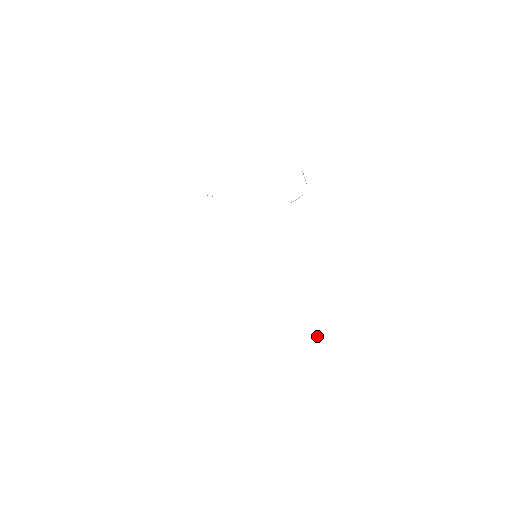
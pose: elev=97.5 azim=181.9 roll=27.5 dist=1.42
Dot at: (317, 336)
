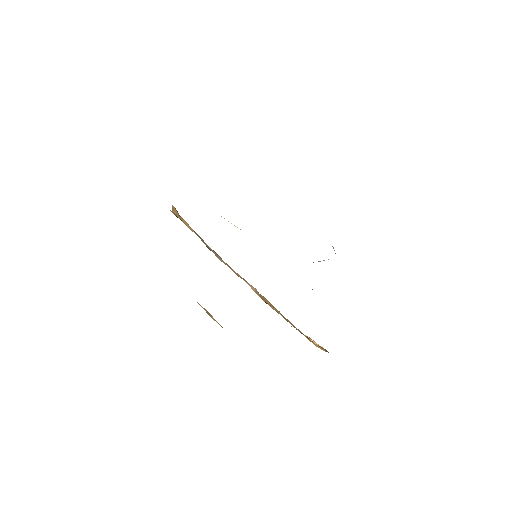
Dot at: occluded
